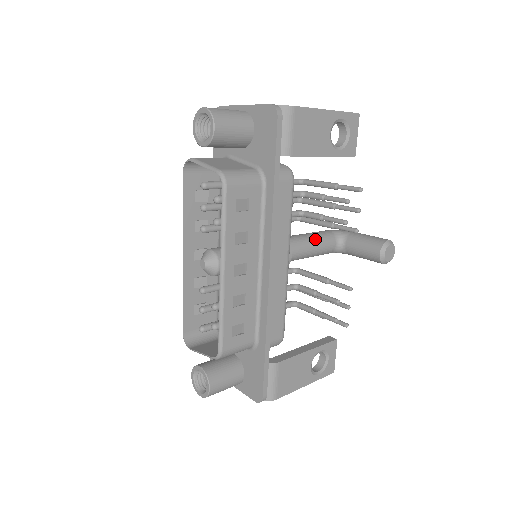
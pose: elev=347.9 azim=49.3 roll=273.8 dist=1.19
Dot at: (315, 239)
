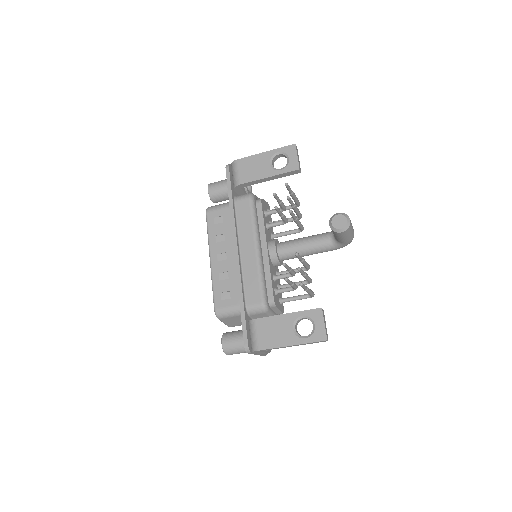
Dot at: (307, 238)
